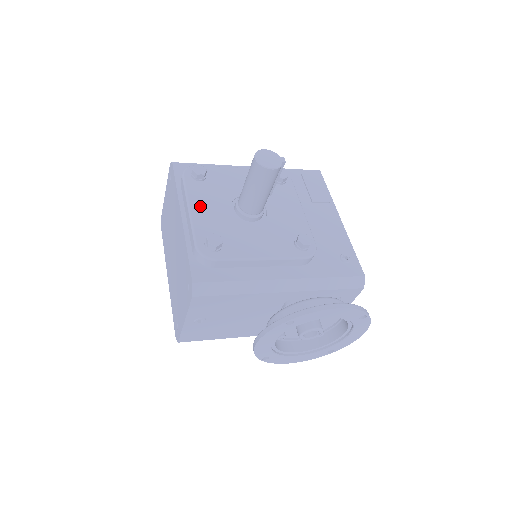
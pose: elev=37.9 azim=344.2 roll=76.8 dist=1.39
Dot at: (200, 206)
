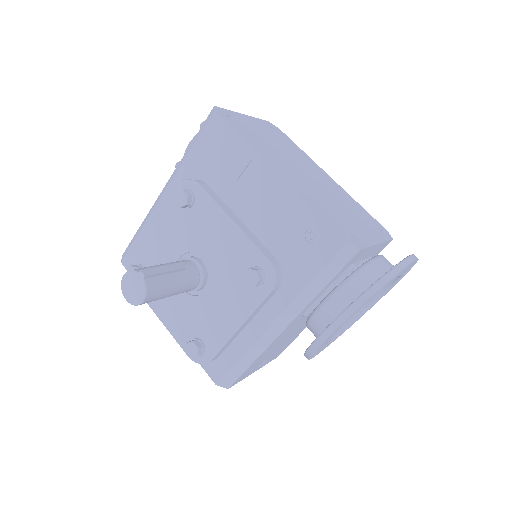
Dot at: (163, 309)
